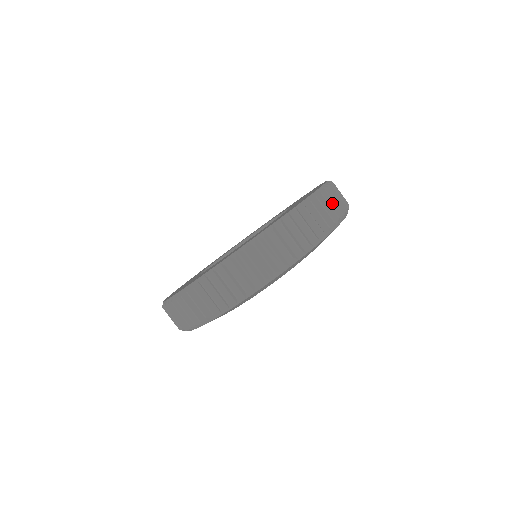
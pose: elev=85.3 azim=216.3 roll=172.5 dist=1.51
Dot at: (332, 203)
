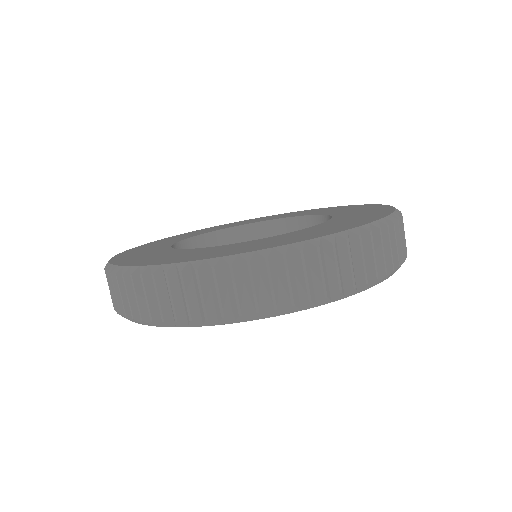
Dot at: occluded
